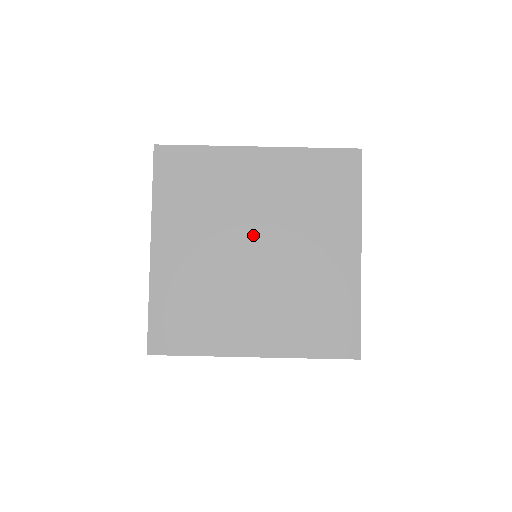
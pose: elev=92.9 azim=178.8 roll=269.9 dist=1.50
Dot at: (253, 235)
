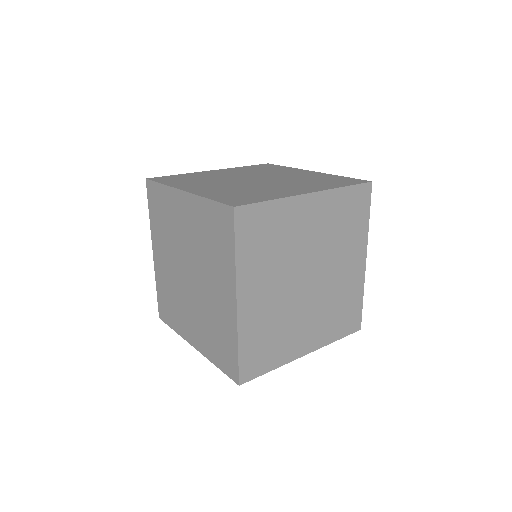
Dot at: (187, 262)
